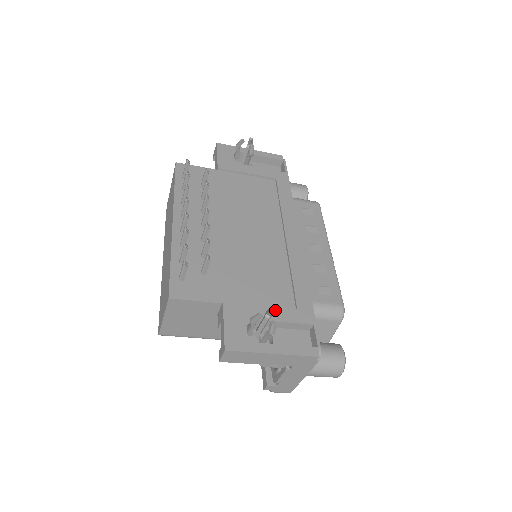
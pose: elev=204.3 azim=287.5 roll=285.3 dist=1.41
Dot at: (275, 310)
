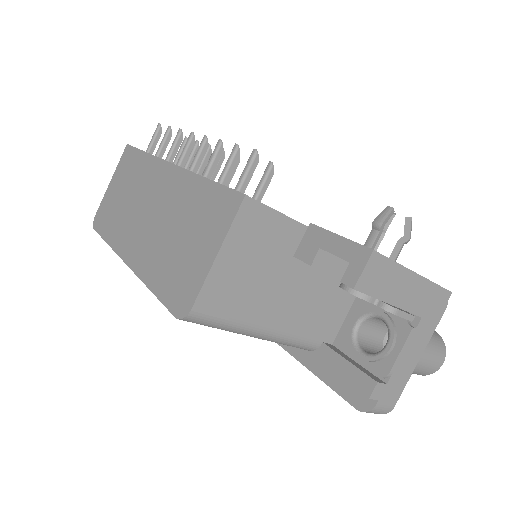
Dot at: occluded
